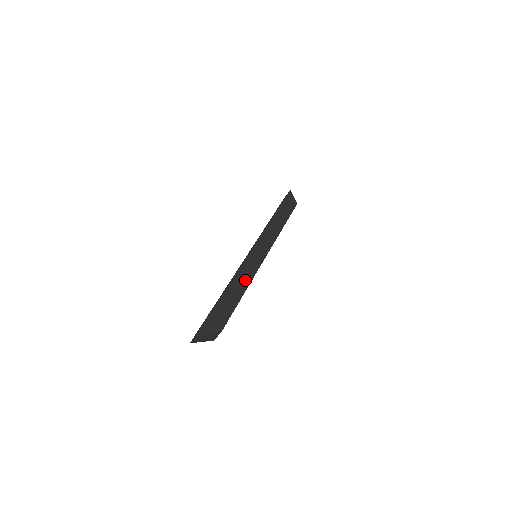
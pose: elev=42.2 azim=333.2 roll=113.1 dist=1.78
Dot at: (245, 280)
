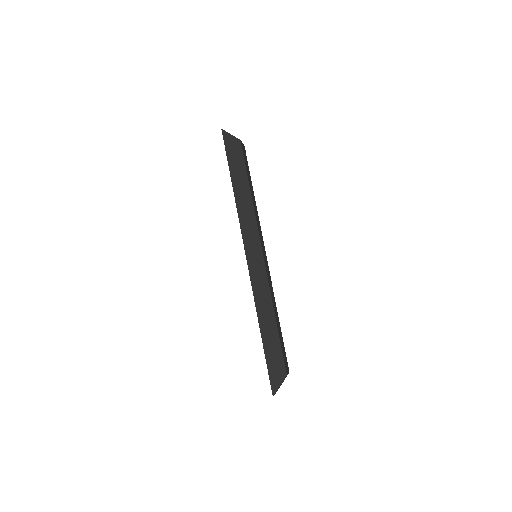
Dot at: (266, 304)
